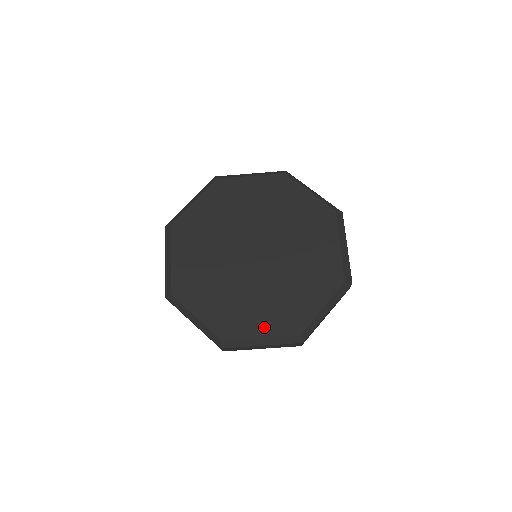
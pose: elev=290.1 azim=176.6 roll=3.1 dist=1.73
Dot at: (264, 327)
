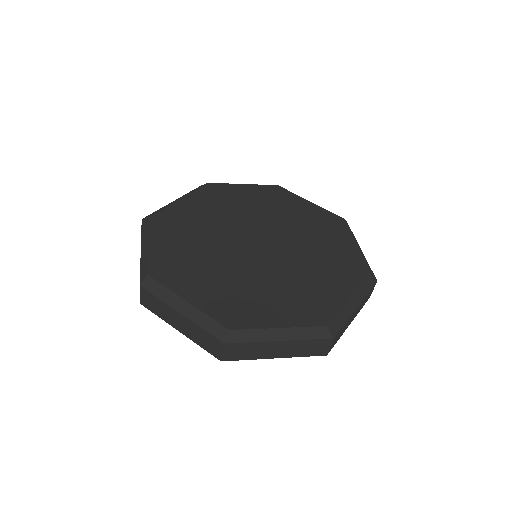
Dot at: (200, 296)
